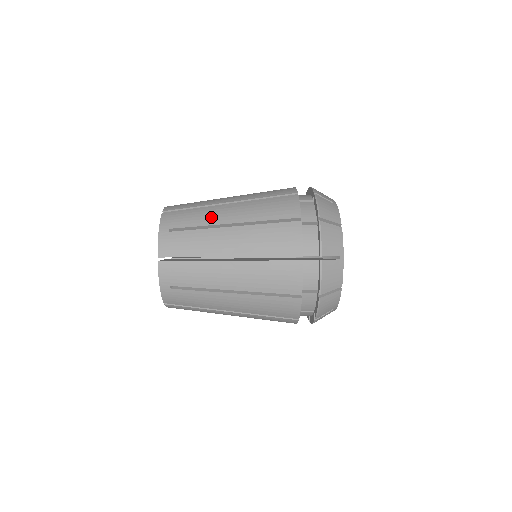
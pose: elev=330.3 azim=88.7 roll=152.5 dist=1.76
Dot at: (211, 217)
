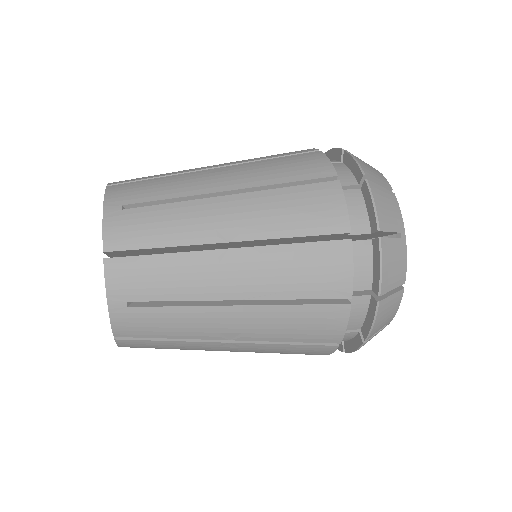
Dot at: (191, 185)
